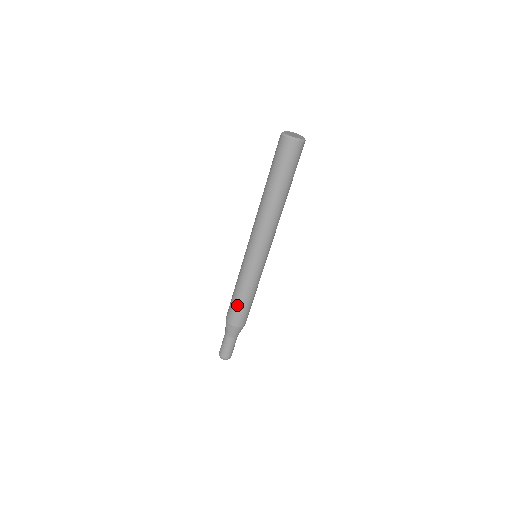
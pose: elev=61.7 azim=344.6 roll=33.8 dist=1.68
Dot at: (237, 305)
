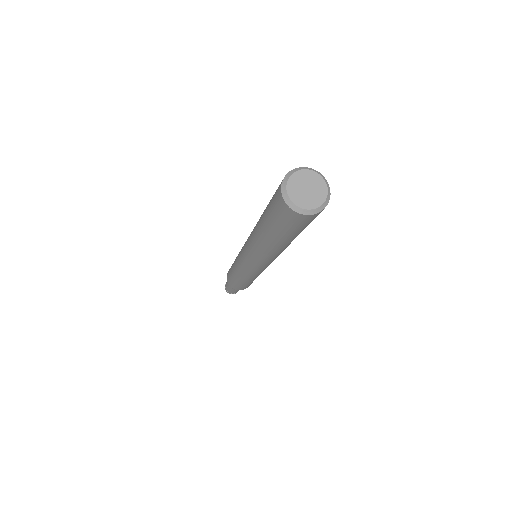
Dot at: (238, 284)
